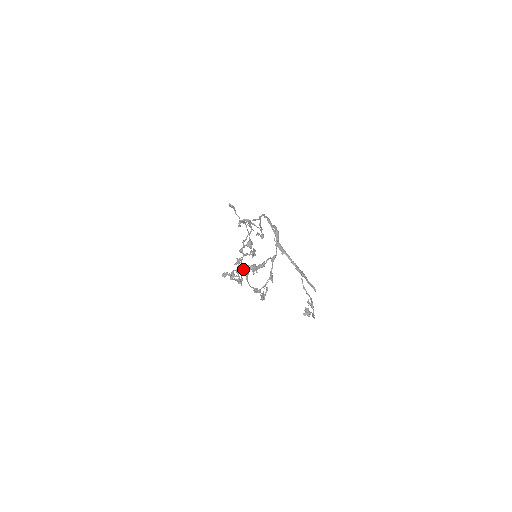
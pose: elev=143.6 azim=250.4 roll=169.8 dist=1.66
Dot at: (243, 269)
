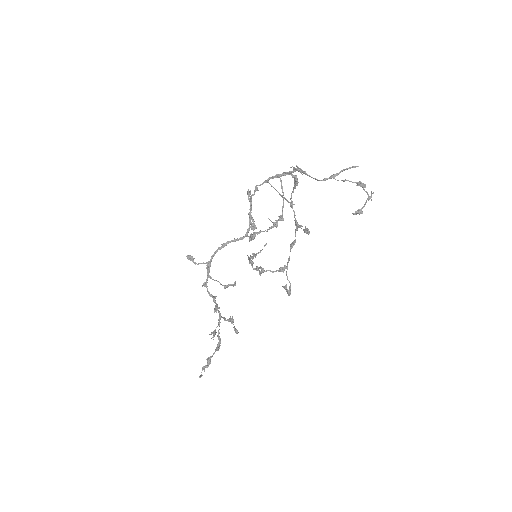
Dot at: (252, 267)
